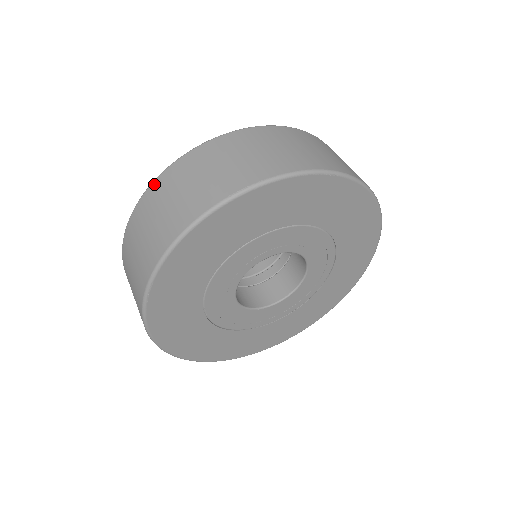
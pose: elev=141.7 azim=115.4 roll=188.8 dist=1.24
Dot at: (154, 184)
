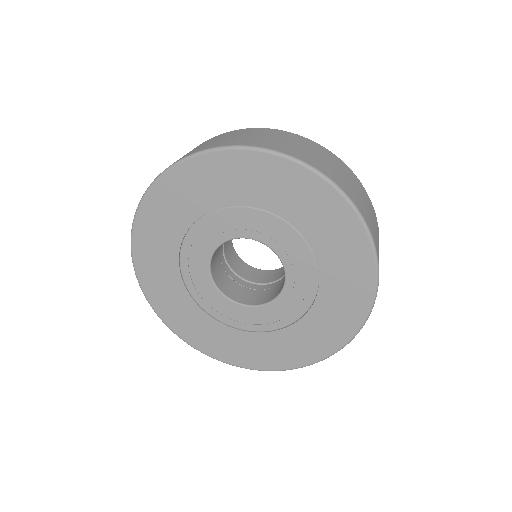
Dot at: occluded
